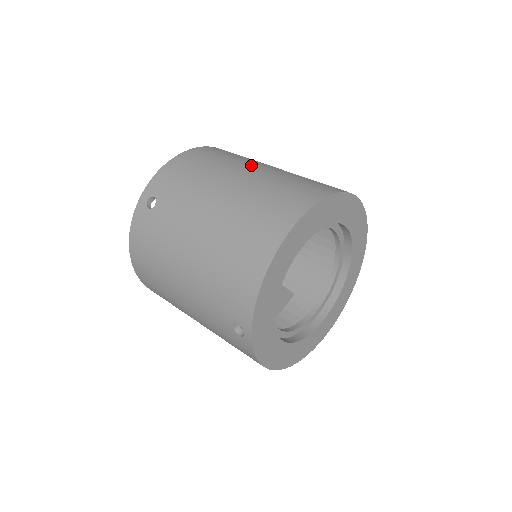
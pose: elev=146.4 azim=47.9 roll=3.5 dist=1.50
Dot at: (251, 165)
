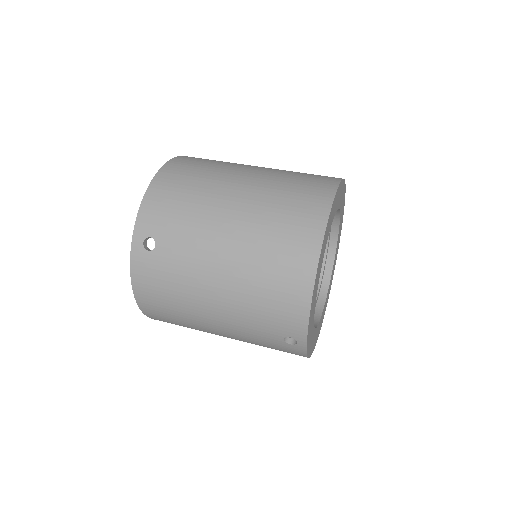
Dot at: (237, 175)
